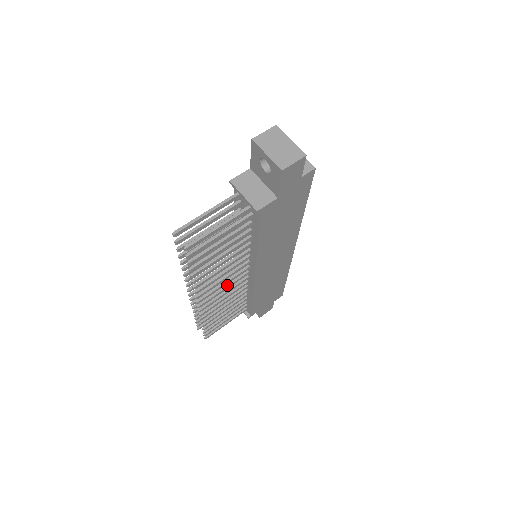
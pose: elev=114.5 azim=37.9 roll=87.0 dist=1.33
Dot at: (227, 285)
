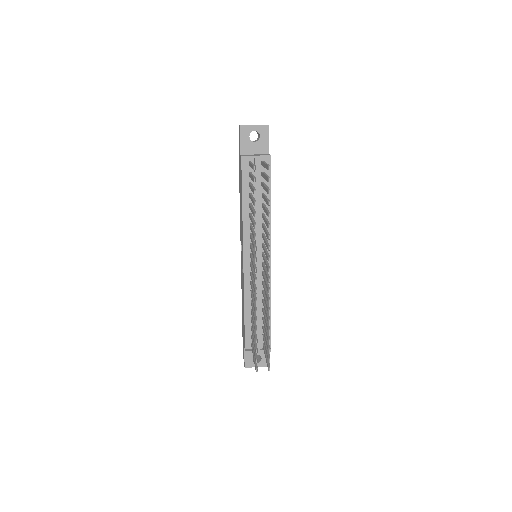
Dot at: (265, 269)
